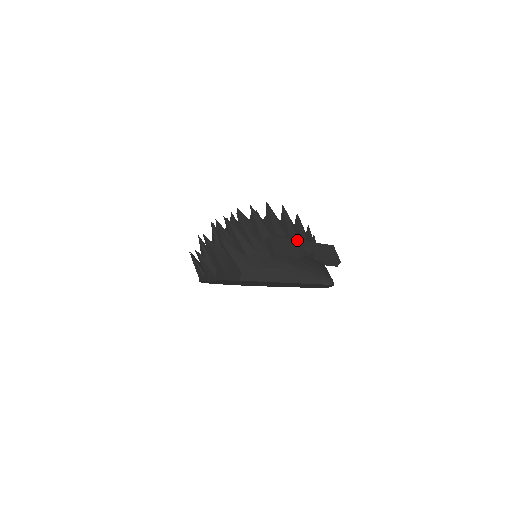
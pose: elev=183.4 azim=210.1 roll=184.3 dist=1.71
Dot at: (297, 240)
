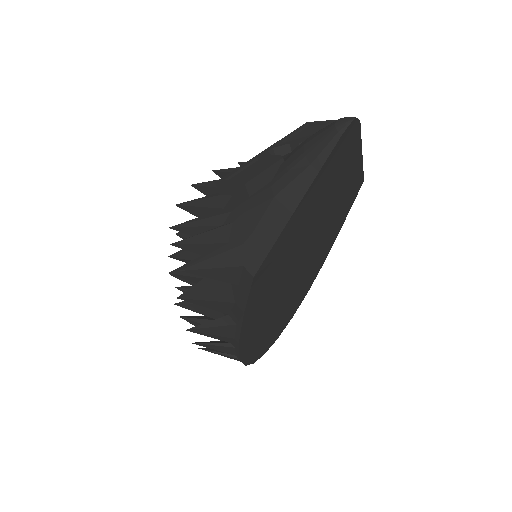
Dot at: (257, 155)
